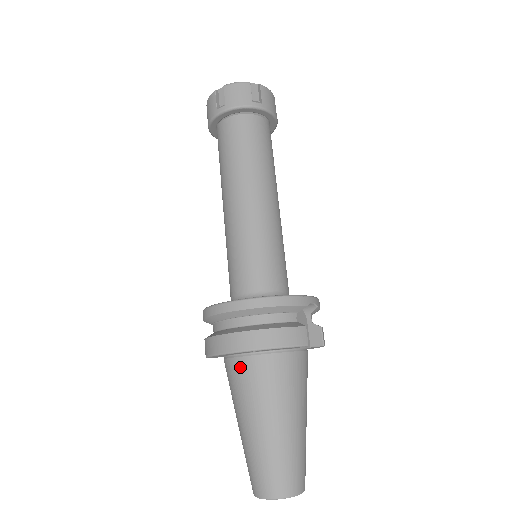
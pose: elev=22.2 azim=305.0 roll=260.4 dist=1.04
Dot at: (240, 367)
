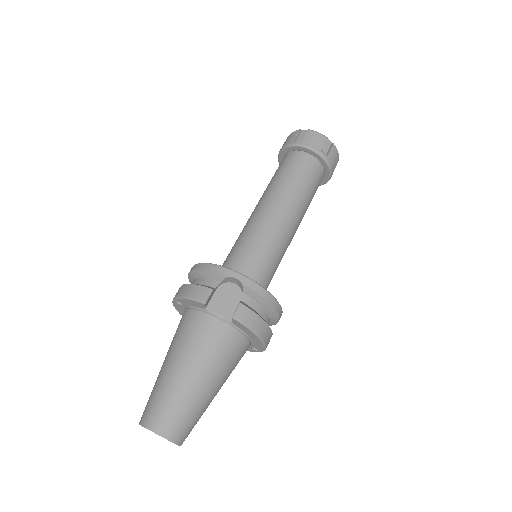
Dot at: occluded
